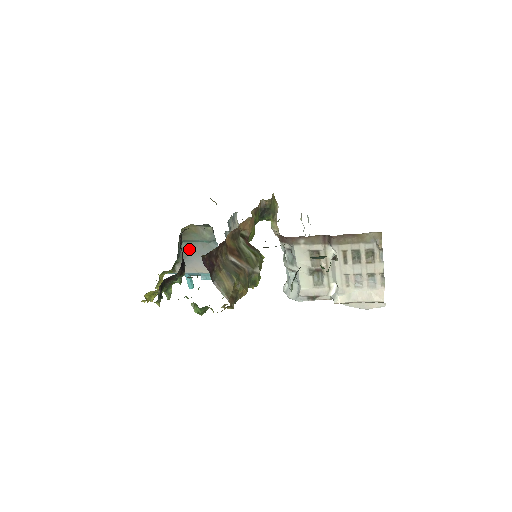
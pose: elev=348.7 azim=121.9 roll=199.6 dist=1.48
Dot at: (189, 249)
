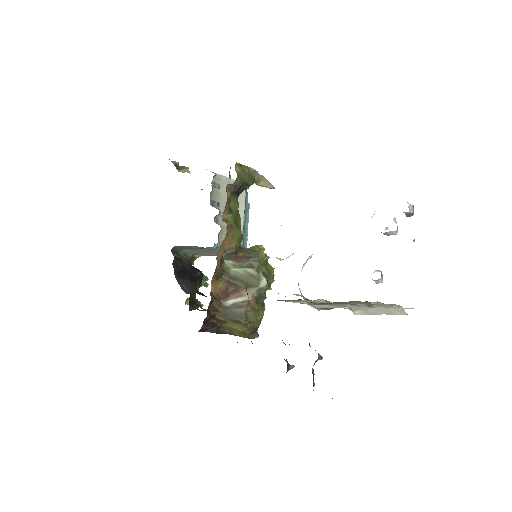
Dot at: (193, 250)
